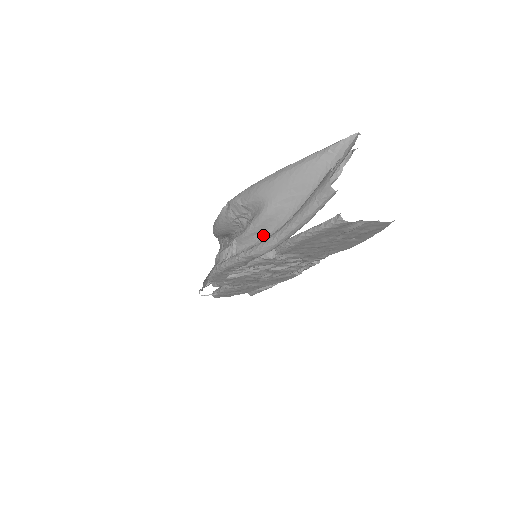
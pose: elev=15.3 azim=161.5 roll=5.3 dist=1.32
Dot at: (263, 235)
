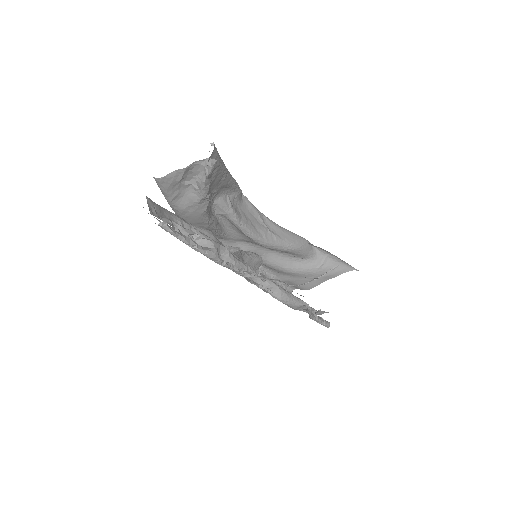
Dot at: occluded
